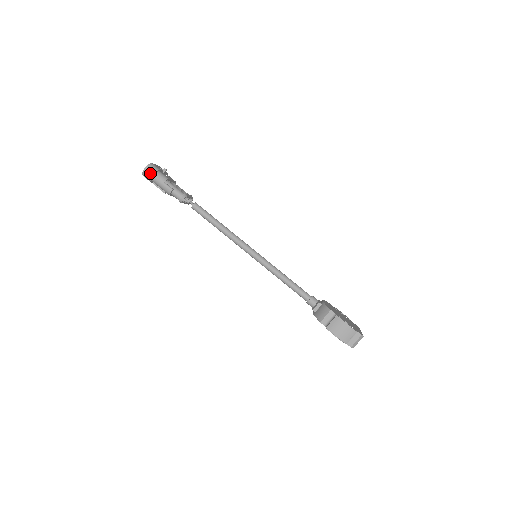
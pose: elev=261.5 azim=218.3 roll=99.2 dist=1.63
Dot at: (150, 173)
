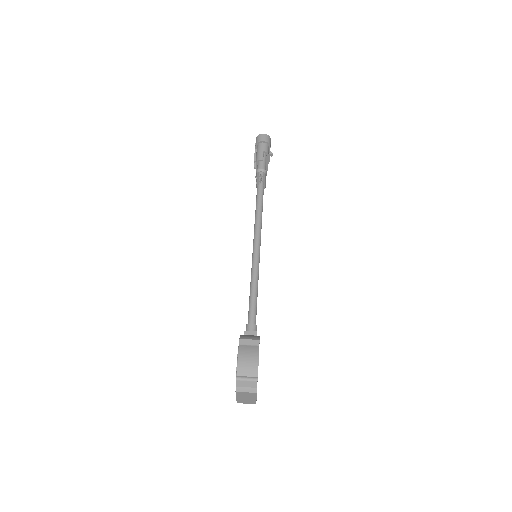
Dot at: (263, 139)
